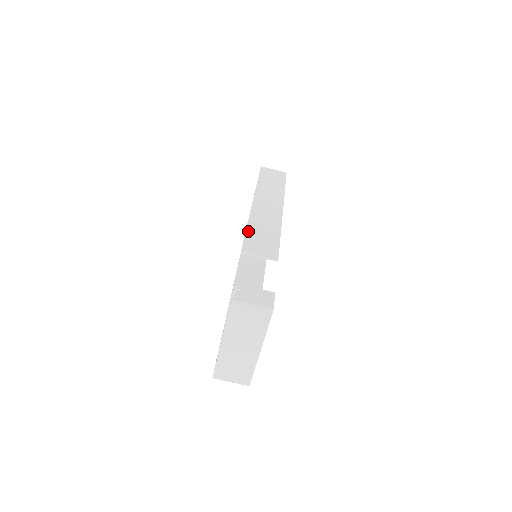
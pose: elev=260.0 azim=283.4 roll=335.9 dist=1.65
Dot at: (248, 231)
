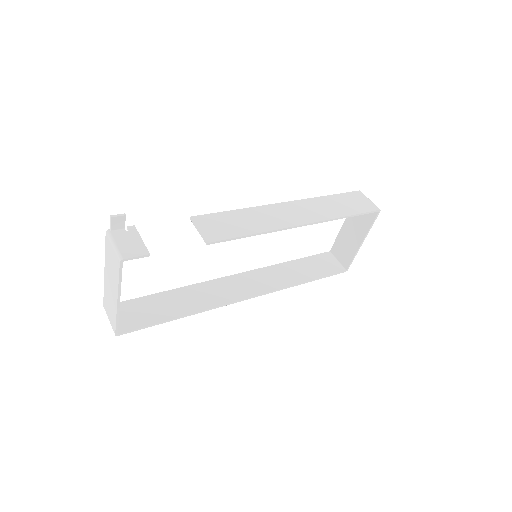
Dot at: (228, 212)
